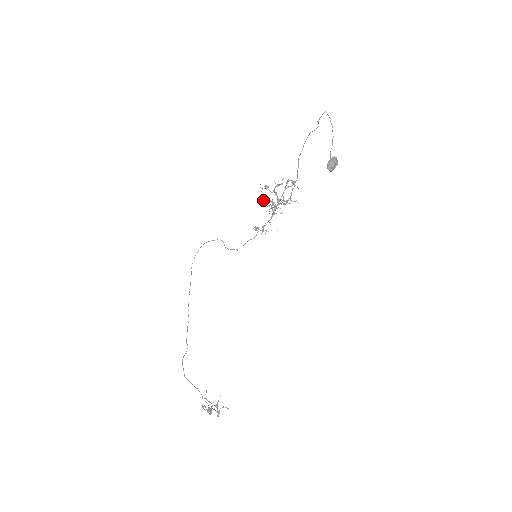
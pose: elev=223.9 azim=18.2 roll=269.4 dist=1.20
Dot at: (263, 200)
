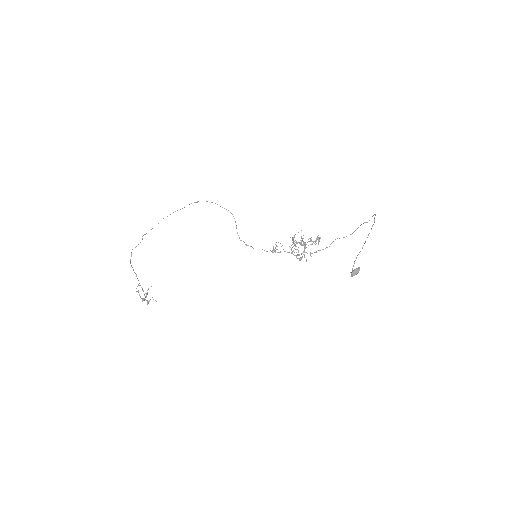
Dot at: (293, 238)
